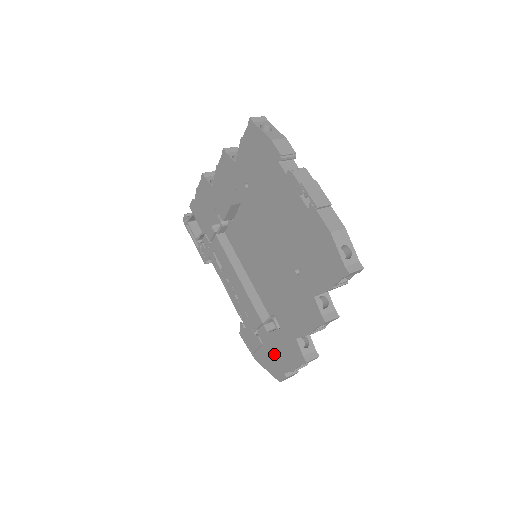
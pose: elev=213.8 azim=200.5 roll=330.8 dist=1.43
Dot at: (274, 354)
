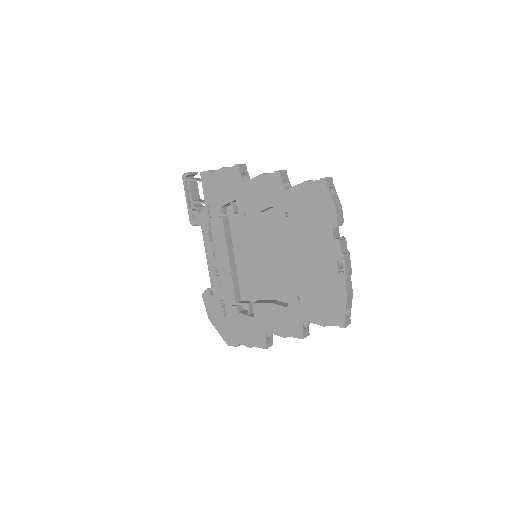
Dot at: (235, 328)
